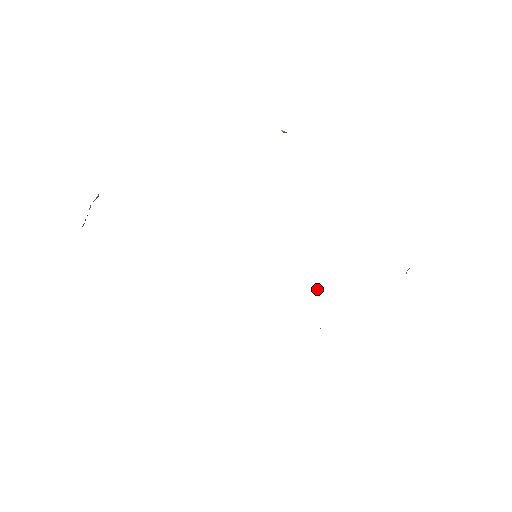
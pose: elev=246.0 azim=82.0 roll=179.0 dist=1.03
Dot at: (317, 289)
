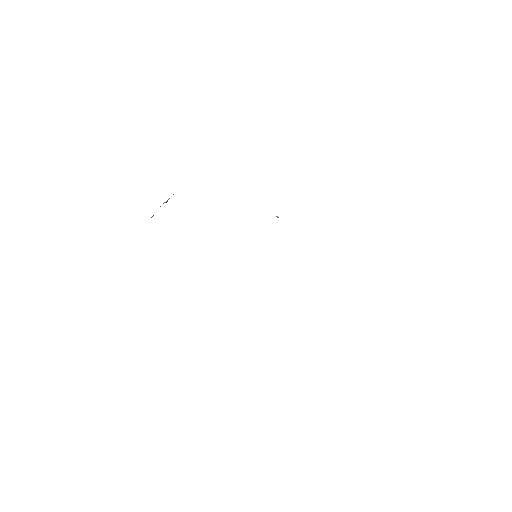
Dot at: occluded
